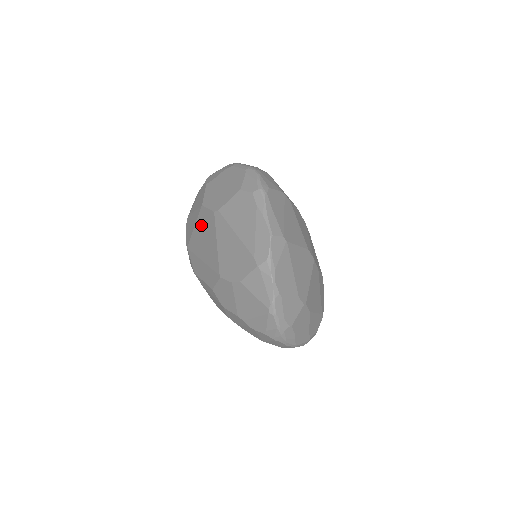
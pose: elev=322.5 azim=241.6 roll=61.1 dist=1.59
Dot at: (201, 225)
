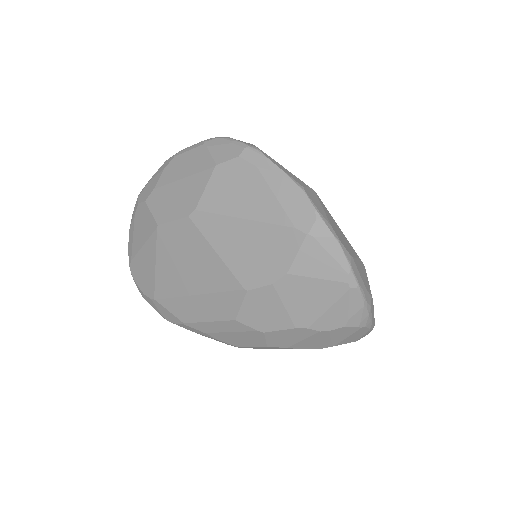
Dot at: (169, 251)
